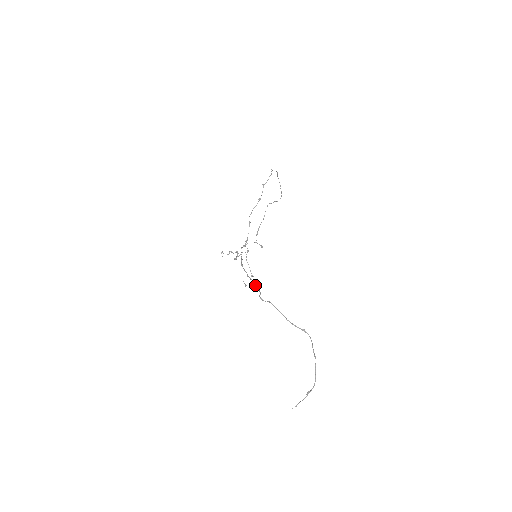
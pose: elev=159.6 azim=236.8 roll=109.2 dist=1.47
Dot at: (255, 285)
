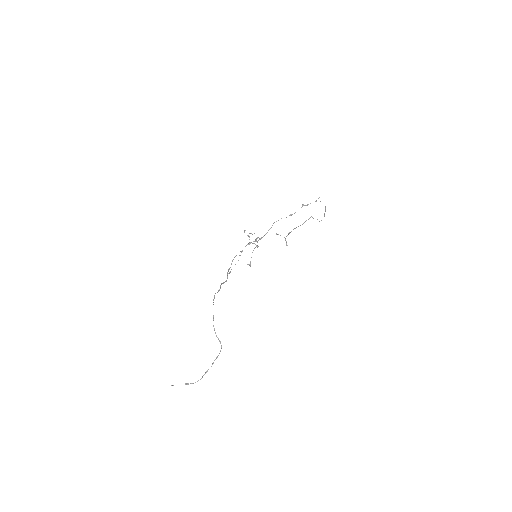
Dot at: (222, 283)
